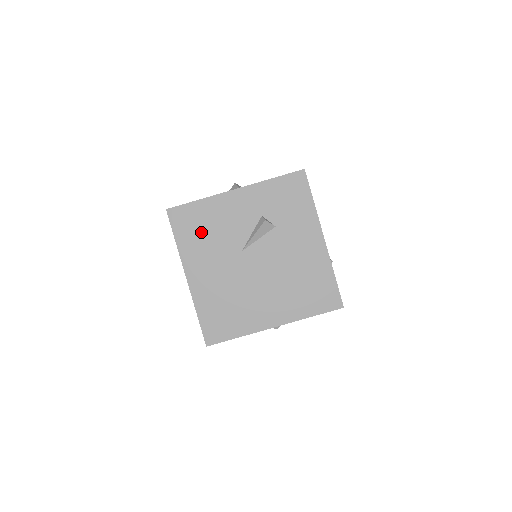
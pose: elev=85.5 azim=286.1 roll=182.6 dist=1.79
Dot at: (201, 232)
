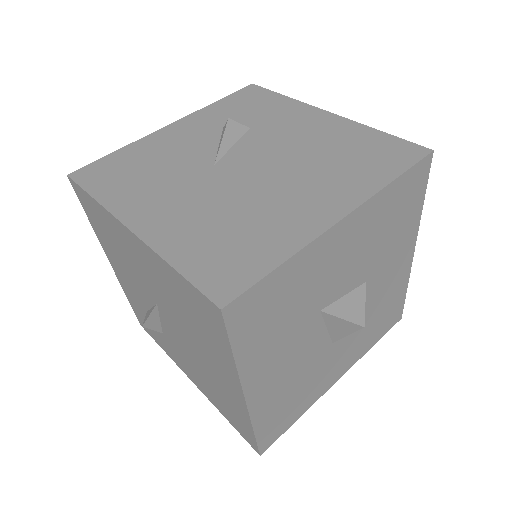
Dot at: (135, 173)
